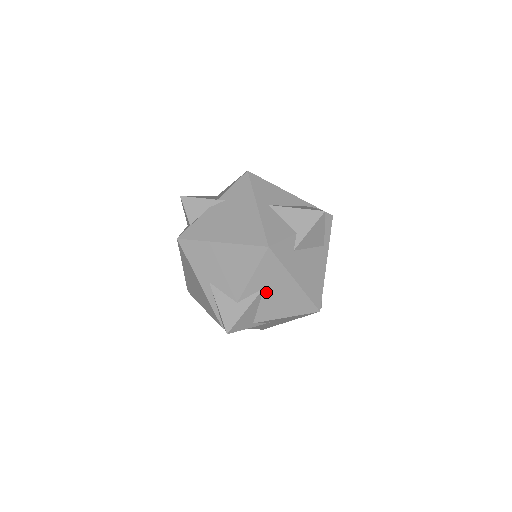
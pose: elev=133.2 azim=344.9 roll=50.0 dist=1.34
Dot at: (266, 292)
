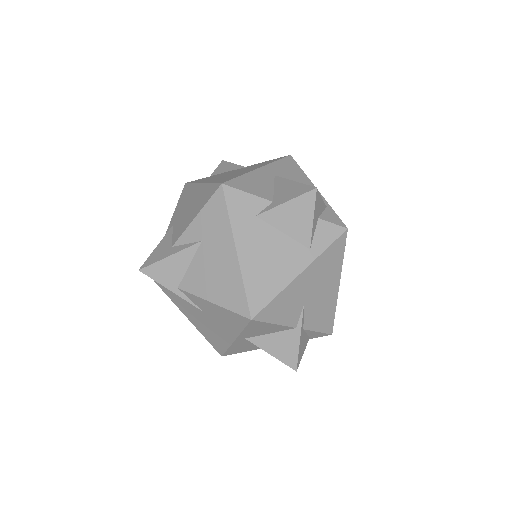
Dot at: (202, 249)
